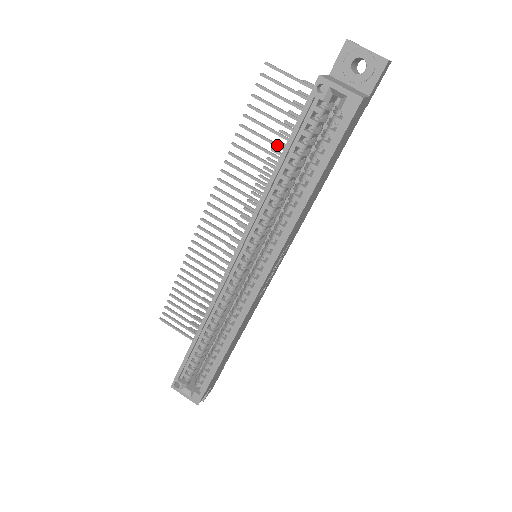
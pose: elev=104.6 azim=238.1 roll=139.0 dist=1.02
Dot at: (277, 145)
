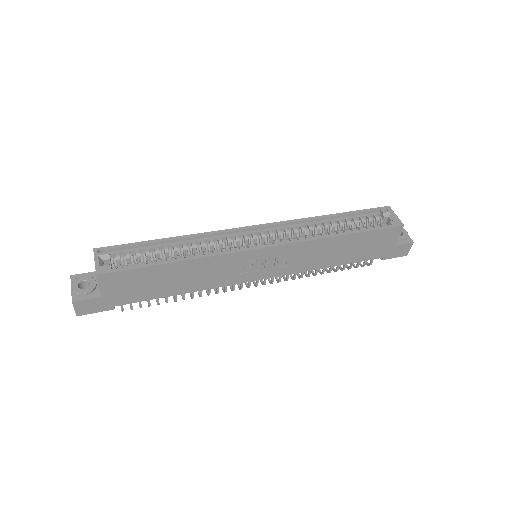
Dot at: occluded
